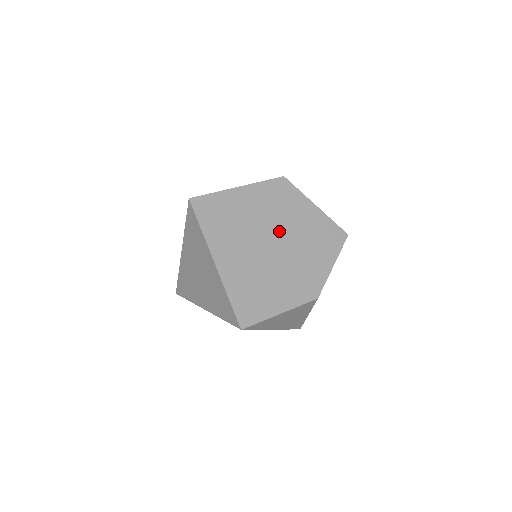
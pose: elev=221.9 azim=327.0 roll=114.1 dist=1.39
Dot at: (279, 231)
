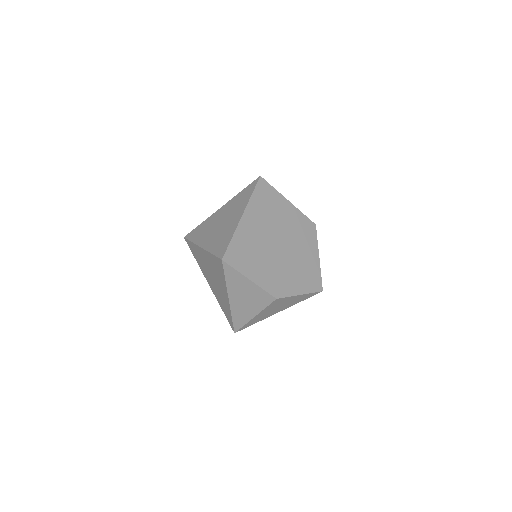
Dot at: (289, 243)
